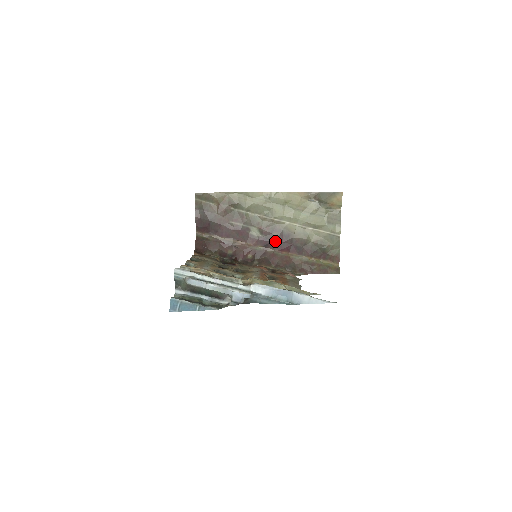
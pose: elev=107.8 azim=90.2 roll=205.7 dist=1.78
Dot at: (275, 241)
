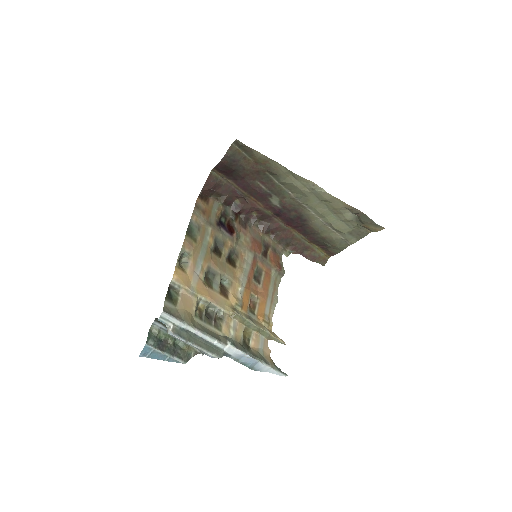
Dot at: (288, 217)
